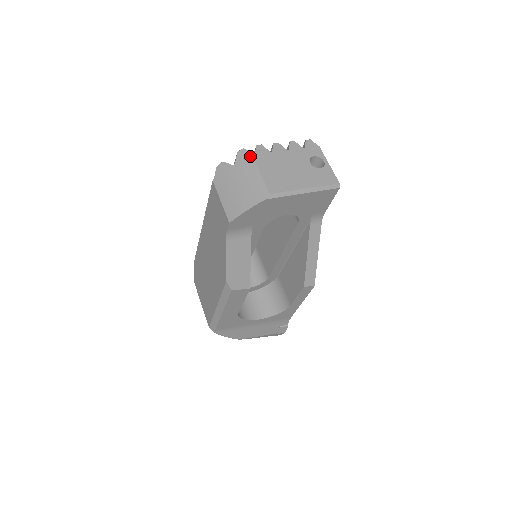
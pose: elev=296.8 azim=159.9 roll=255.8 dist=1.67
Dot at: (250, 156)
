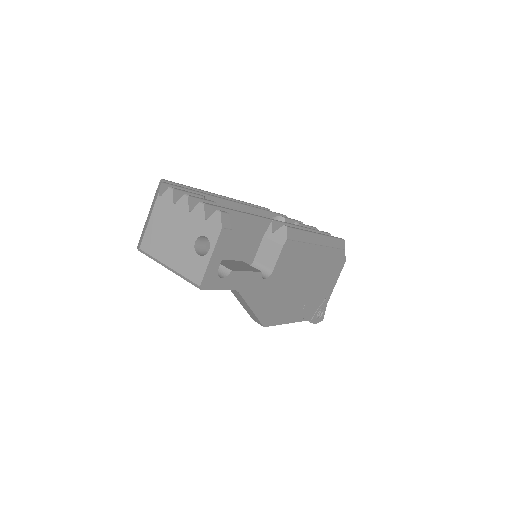
Dot at: (156, 197)
